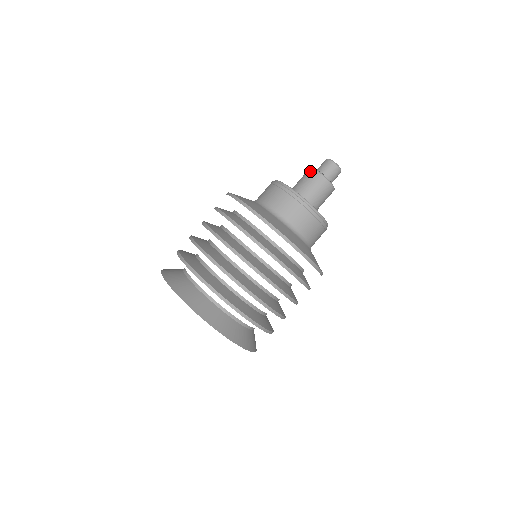
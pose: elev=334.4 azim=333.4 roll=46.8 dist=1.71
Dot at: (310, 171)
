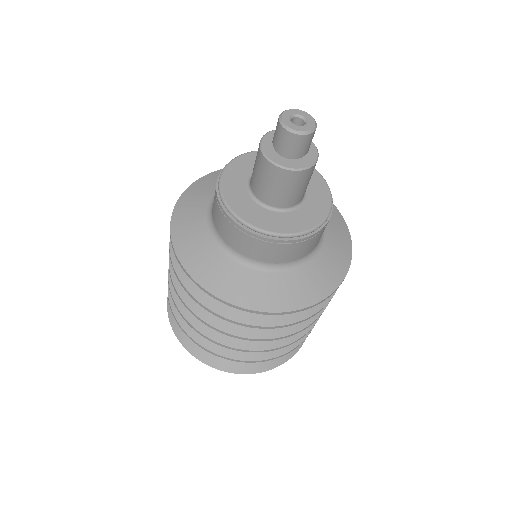
Dot at: occluded
